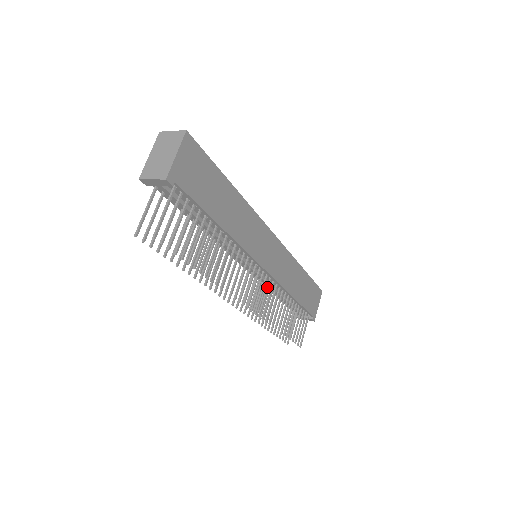
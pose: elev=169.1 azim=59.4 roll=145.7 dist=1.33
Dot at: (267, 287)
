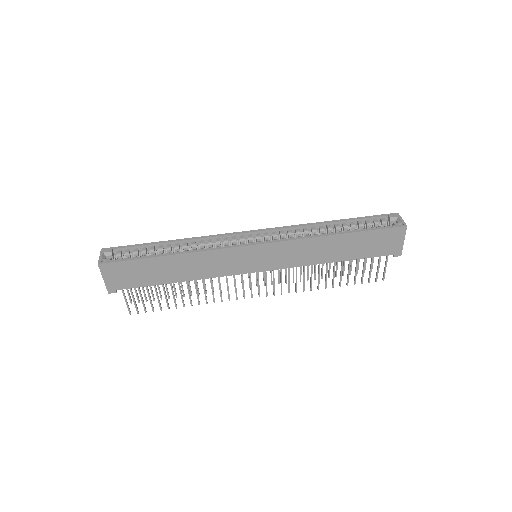
Dot at: (280, 274)
